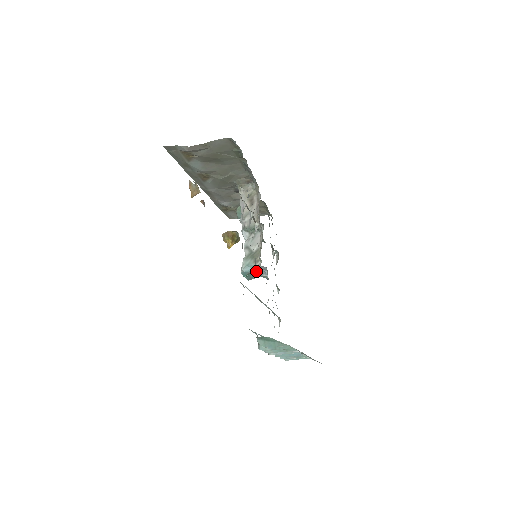
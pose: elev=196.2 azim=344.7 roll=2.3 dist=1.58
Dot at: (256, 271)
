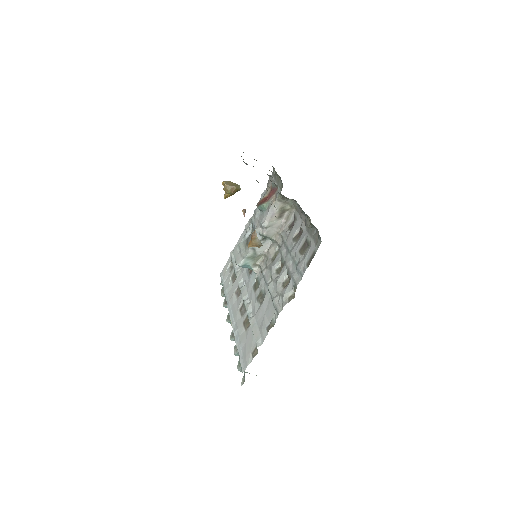
Dot at: occluded
